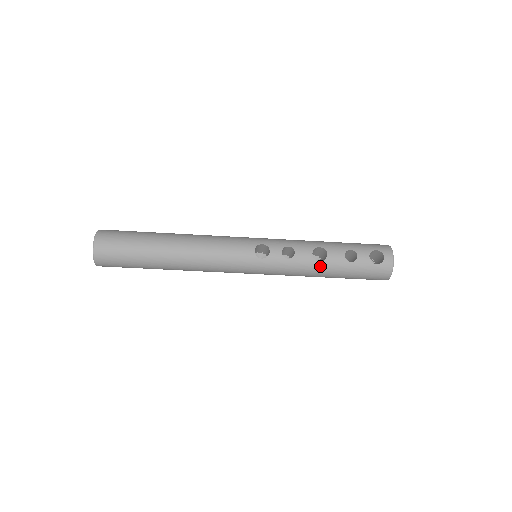
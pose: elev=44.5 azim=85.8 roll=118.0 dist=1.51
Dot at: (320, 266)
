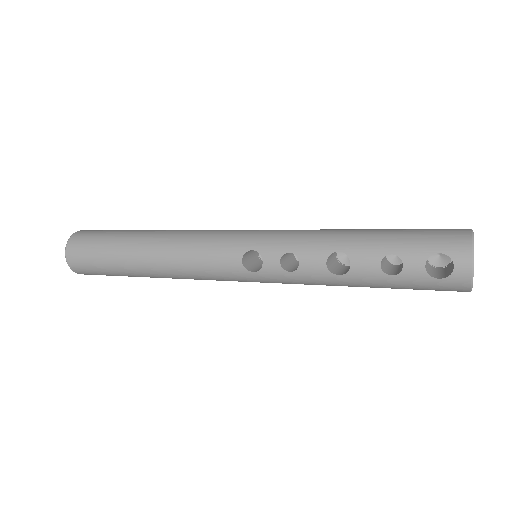
Dot at: (341, 280)
